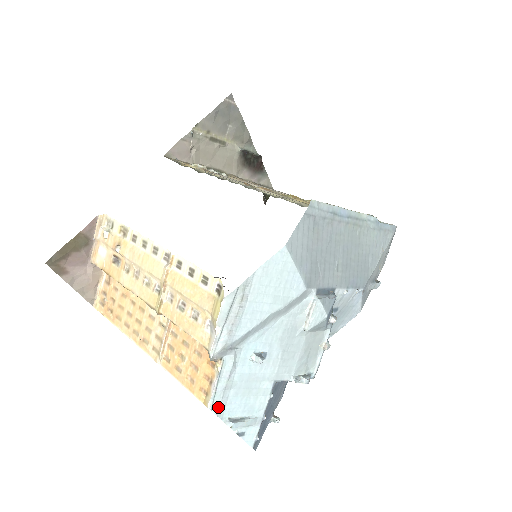
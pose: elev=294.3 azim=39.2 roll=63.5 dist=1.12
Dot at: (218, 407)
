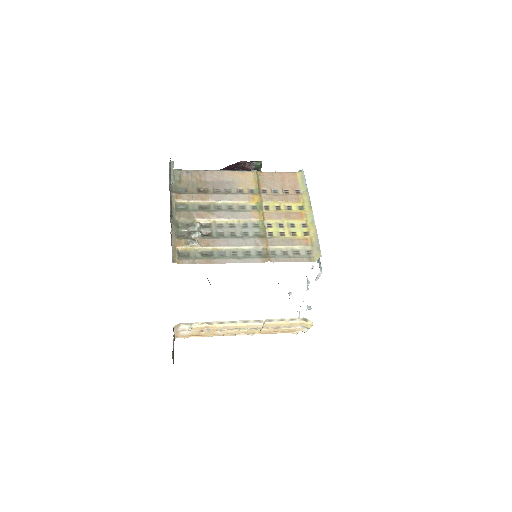
Dot at: occluded
